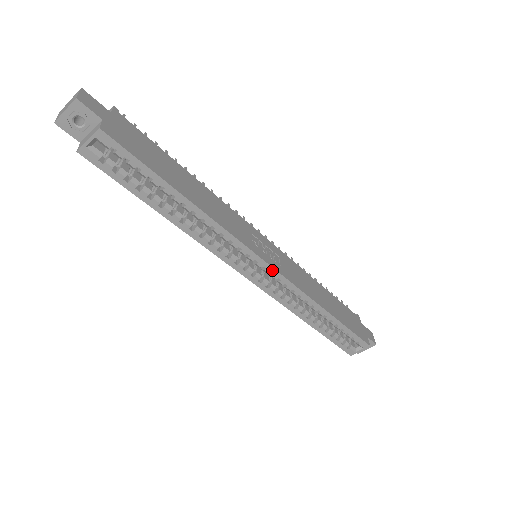
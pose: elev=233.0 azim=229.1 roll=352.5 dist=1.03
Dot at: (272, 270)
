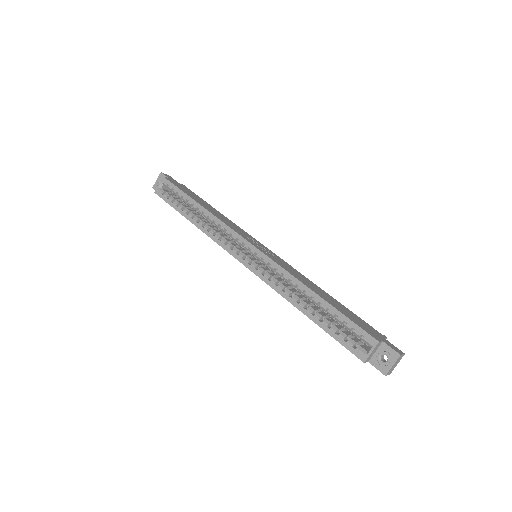
Dot at: (256, 250)
